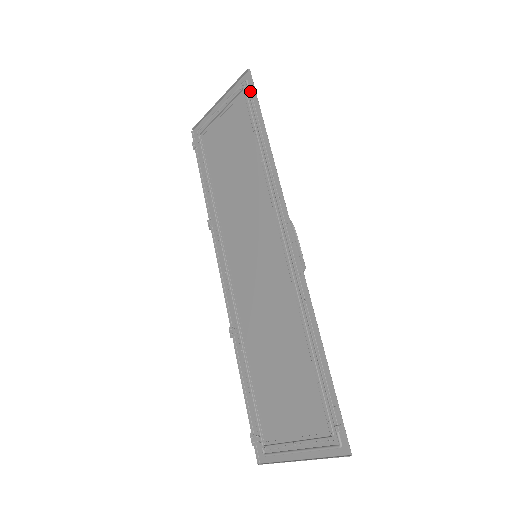
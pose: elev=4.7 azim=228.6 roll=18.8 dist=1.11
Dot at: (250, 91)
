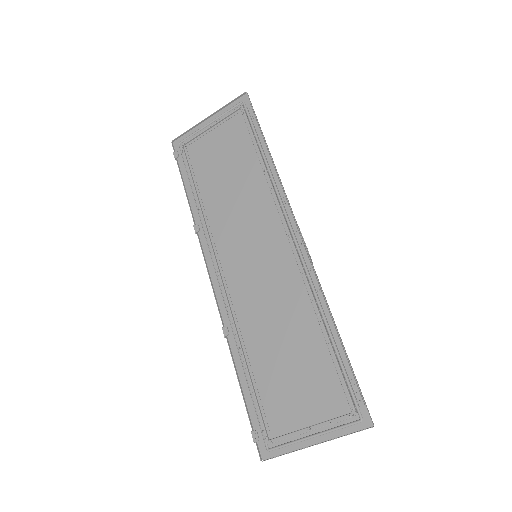
Dot at: (248, 111)
